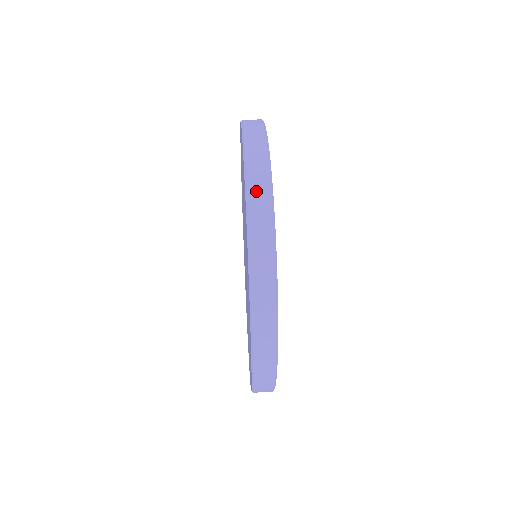
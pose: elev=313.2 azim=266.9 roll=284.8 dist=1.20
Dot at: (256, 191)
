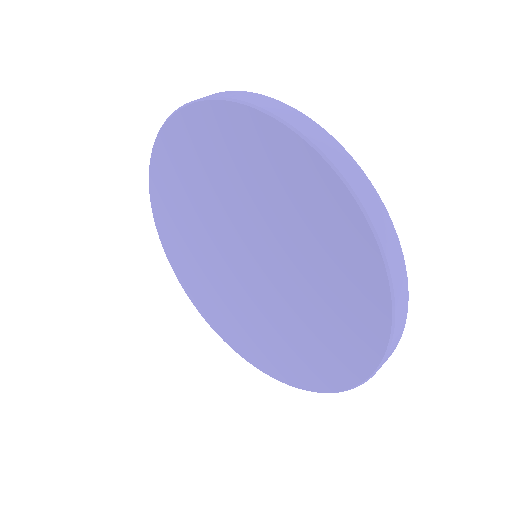
Dot at: (291, 117)
